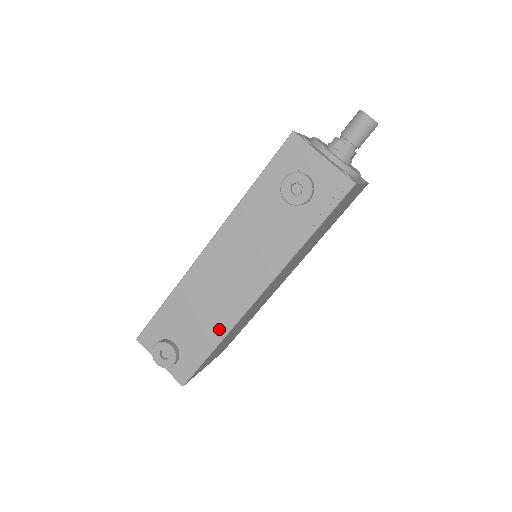
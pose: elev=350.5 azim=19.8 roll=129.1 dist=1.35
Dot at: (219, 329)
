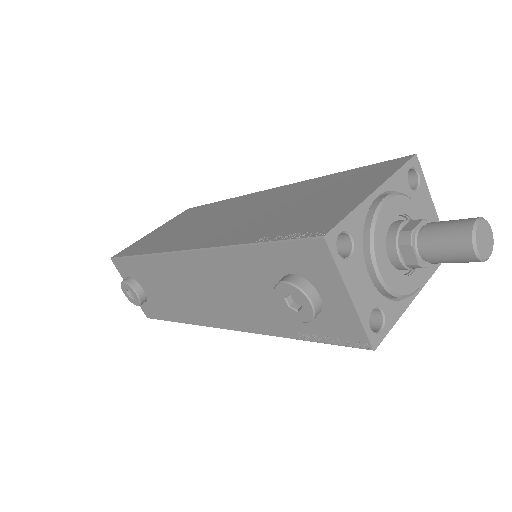
Dot at: (183, 315)
